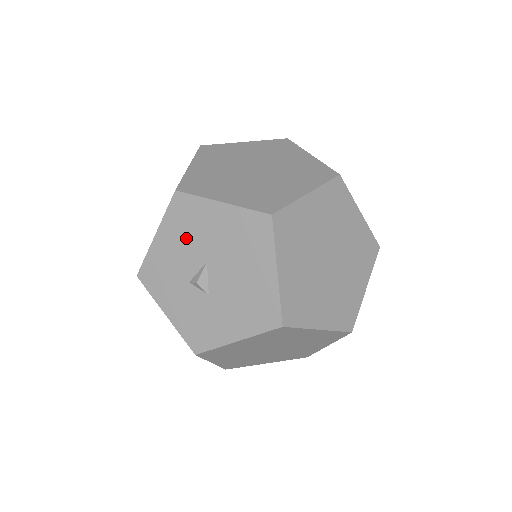
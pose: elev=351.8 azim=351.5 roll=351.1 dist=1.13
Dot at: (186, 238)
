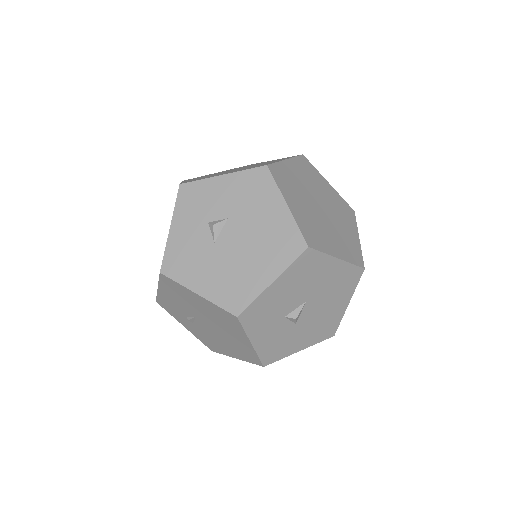
Dot at: (299, 285)
